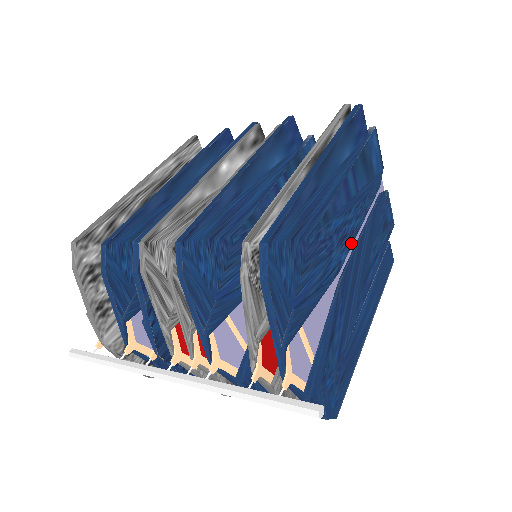
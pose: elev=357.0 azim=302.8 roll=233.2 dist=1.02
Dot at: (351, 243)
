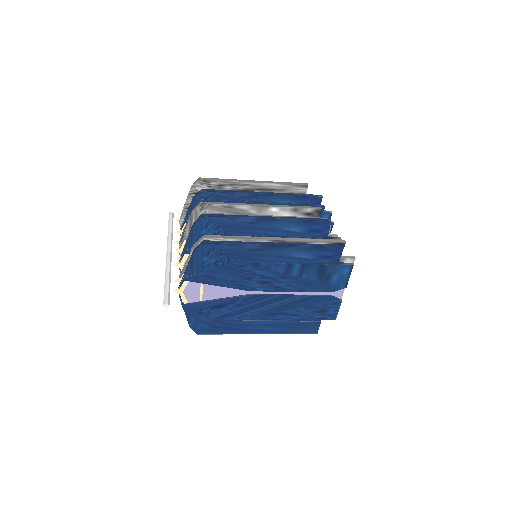
Dot at: (273, 290)
